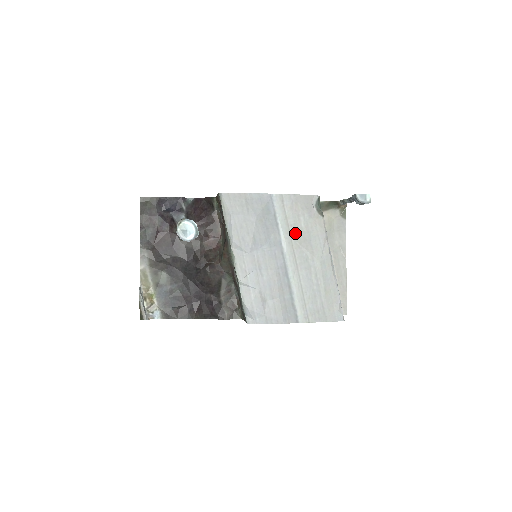
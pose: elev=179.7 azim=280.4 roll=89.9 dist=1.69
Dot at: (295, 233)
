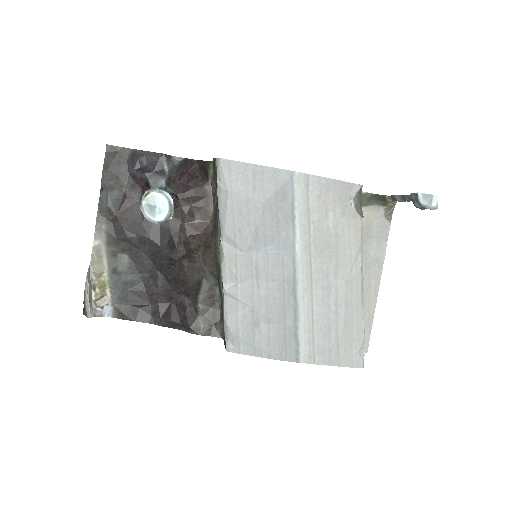
Dot at: (317, 234)
